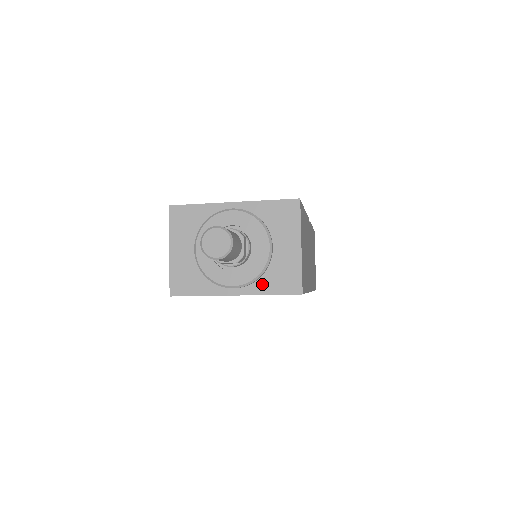
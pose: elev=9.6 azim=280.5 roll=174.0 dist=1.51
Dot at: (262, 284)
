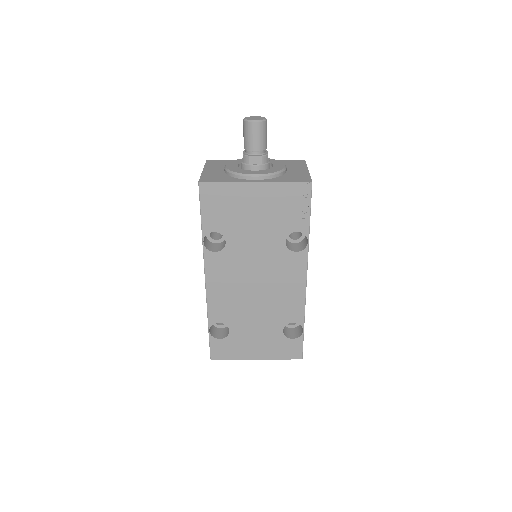
Dot at: (279, 179)
